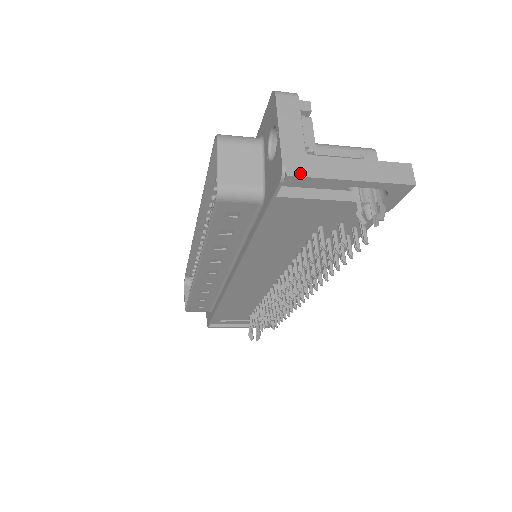
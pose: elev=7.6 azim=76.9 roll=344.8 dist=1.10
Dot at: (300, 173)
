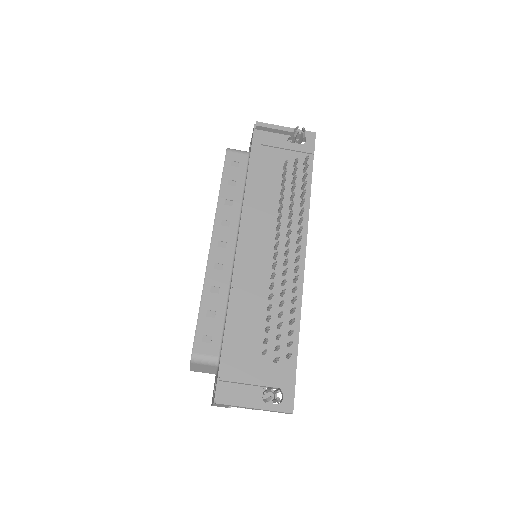
Dot at: (262, 124)
